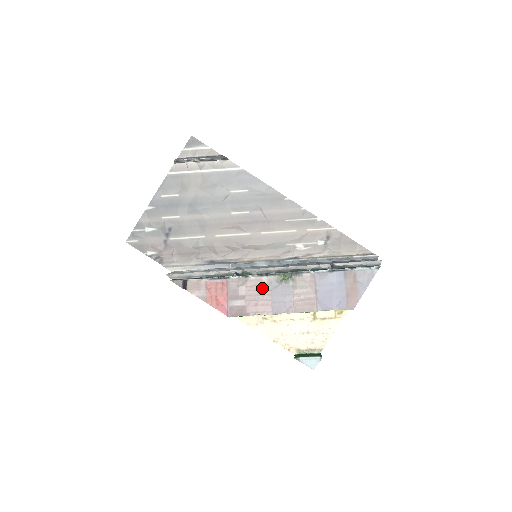
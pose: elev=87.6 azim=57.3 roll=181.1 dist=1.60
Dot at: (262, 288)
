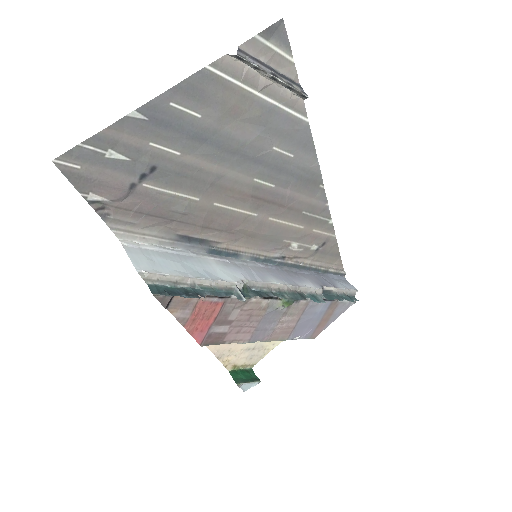
Dot at: (256, 313)
